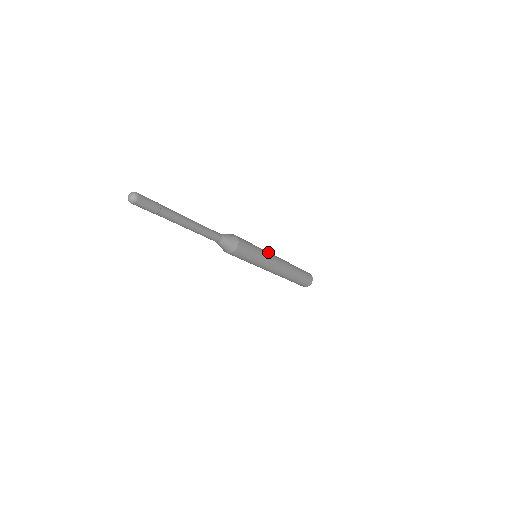
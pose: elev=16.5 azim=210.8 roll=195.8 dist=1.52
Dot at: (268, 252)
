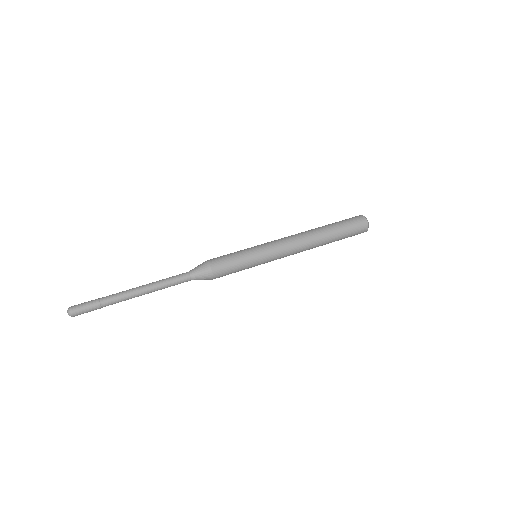
Dot at: (271, 247)
